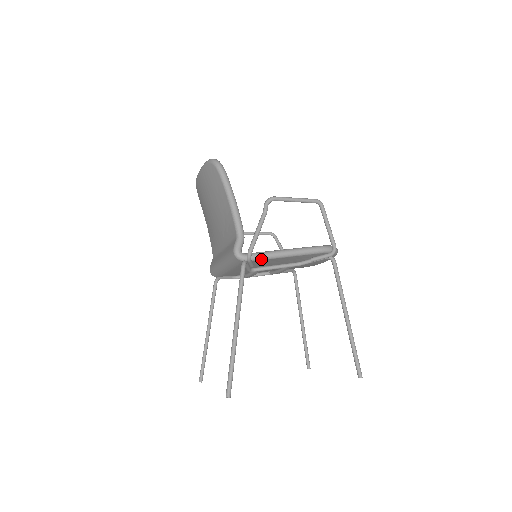
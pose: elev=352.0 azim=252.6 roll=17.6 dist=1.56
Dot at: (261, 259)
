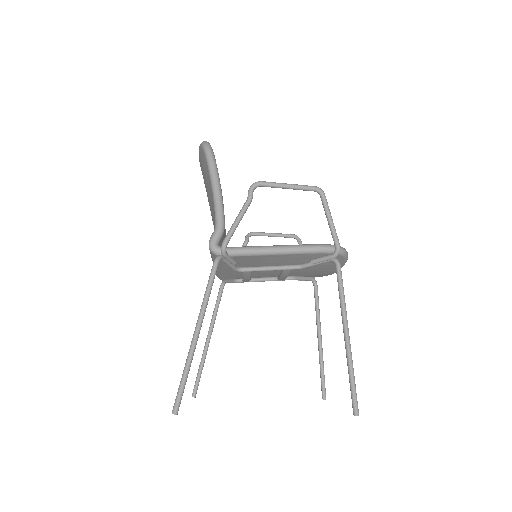
Dot at: (241, 255)
